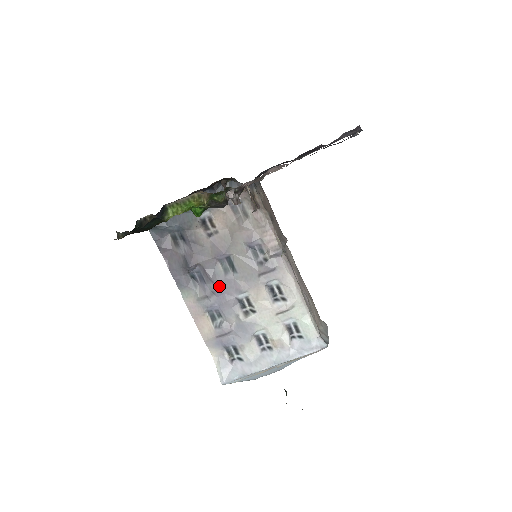
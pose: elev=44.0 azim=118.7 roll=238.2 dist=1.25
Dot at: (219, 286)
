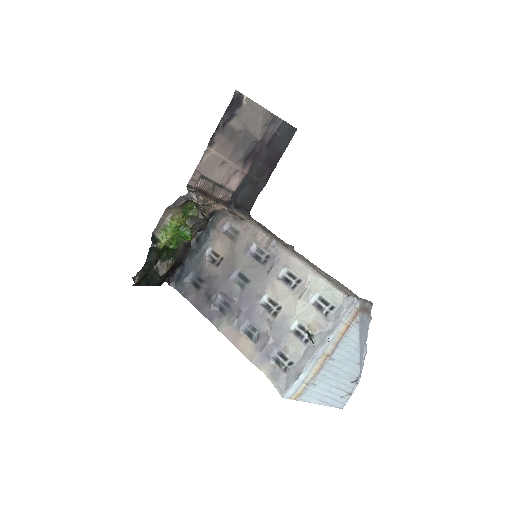
Dot at: (242, 302)
